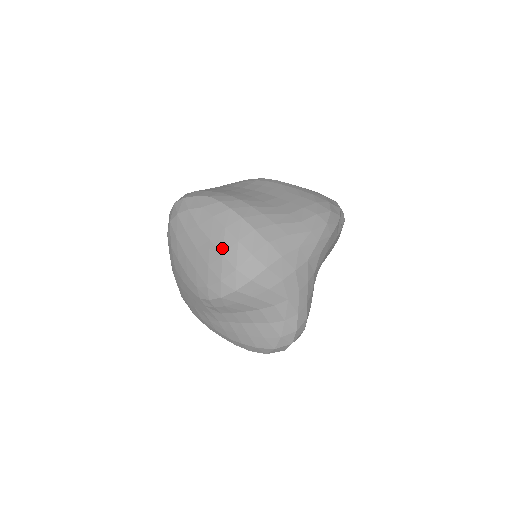
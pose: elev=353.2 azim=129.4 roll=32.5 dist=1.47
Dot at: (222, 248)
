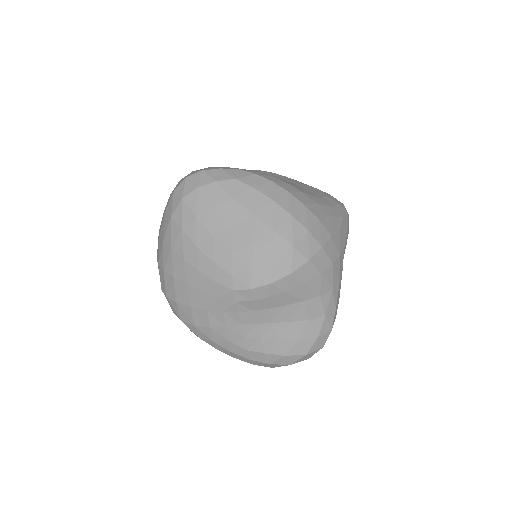
Dot at: (272, 223)
